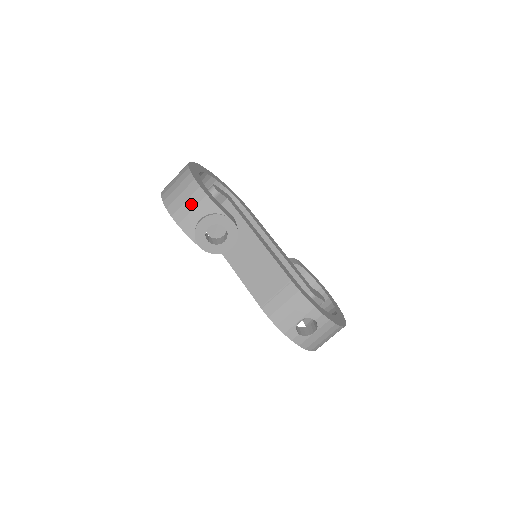
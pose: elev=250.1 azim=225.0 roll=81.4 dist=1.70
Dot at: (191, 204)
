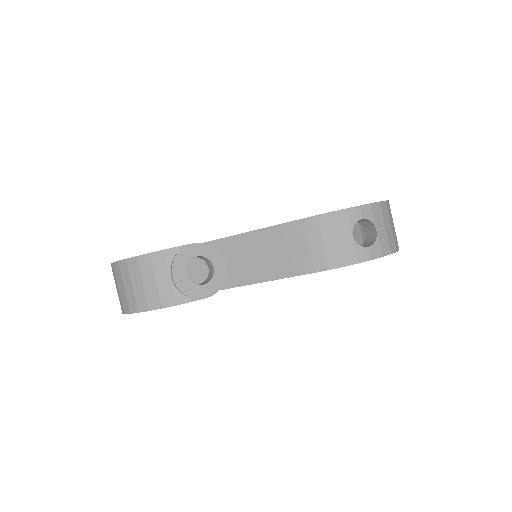
Dot at: (149, 278)
